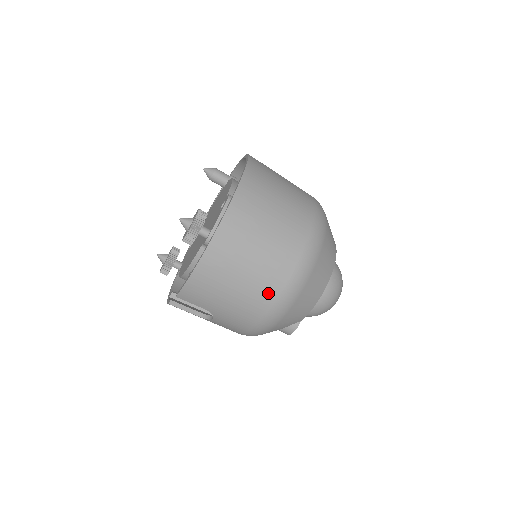
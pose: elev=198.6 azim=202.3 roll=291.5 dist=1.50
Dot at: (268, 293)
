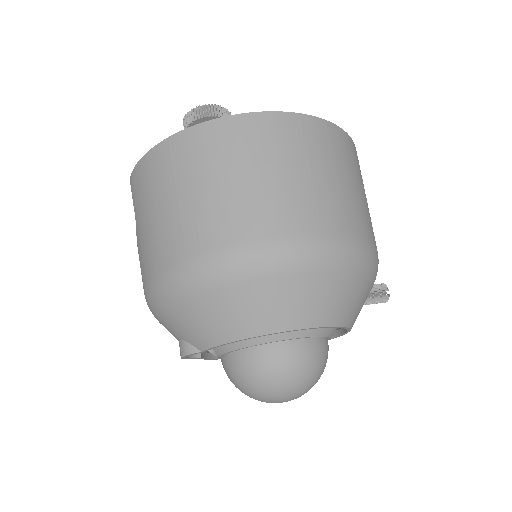
Dot at: (182, 243)
